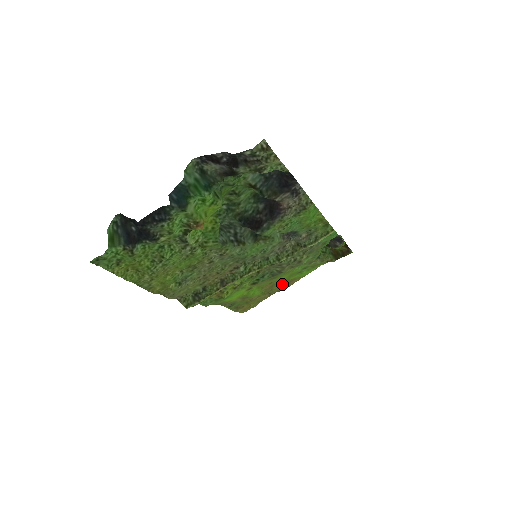
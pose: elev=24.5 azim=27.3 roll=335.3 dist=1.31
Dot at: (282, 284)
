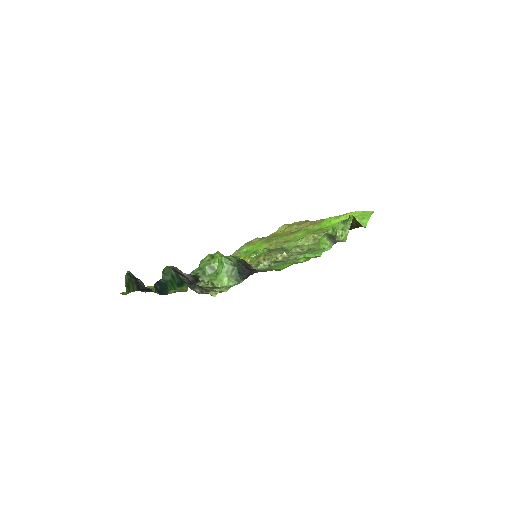
Dot at: (306, 226)
